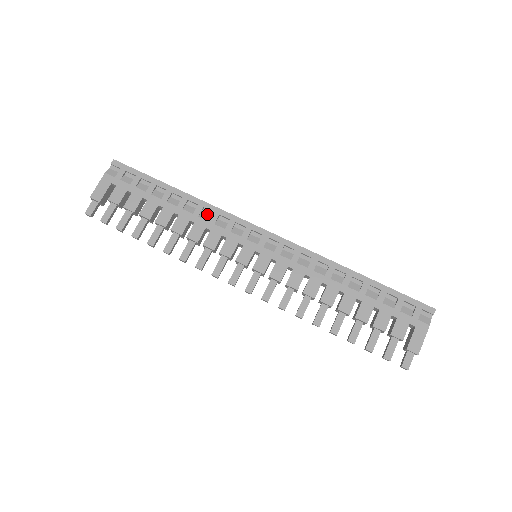
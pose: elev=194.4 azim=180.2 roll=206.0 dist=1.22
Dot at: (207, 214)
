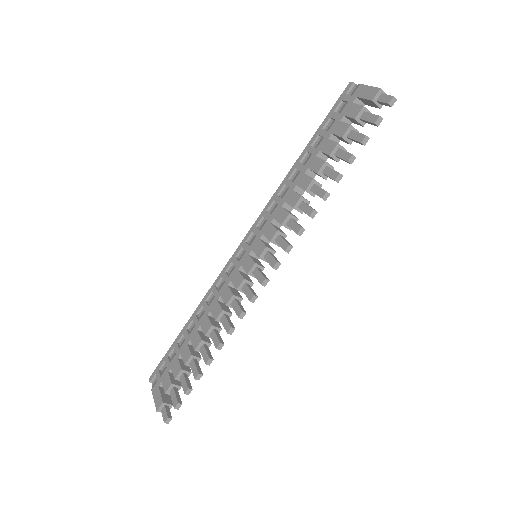
Dot at: (212, 299)
